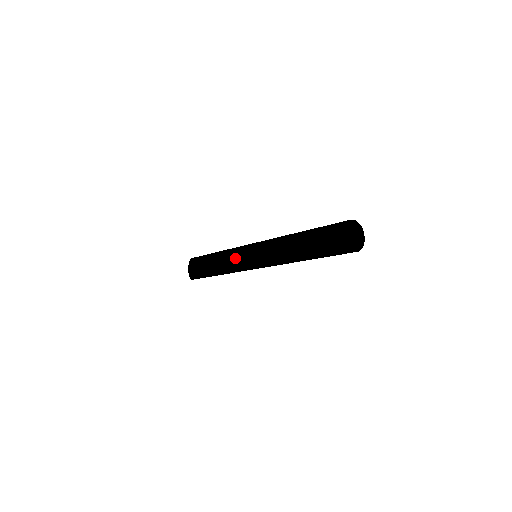
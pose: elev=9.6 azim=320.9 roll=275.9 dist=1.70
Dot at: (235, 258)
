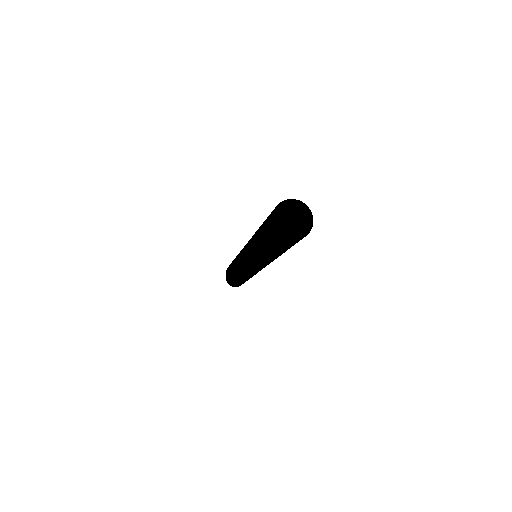
Dot at: occluded
